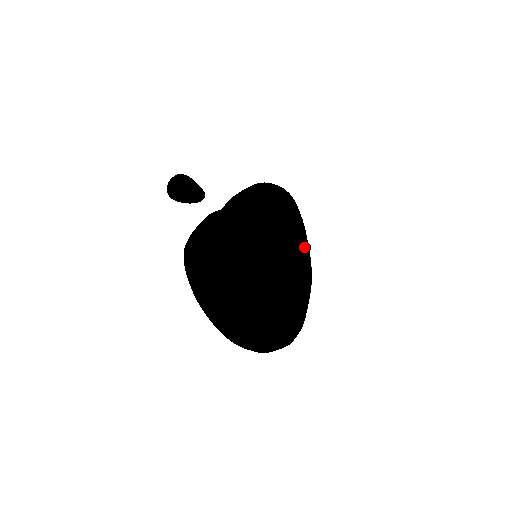
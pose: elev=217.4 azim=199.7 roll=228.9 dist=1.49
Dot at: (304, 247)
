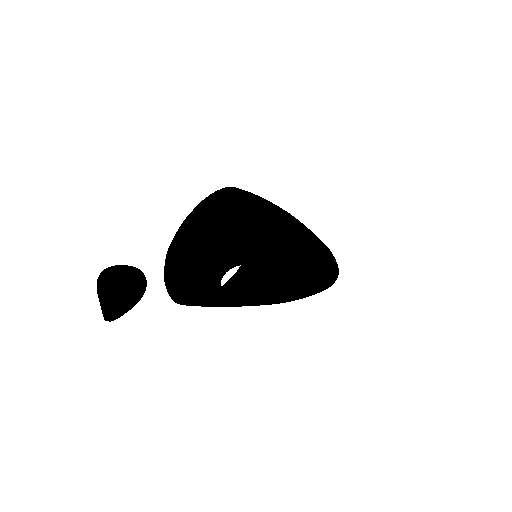
Dot at: occluded
